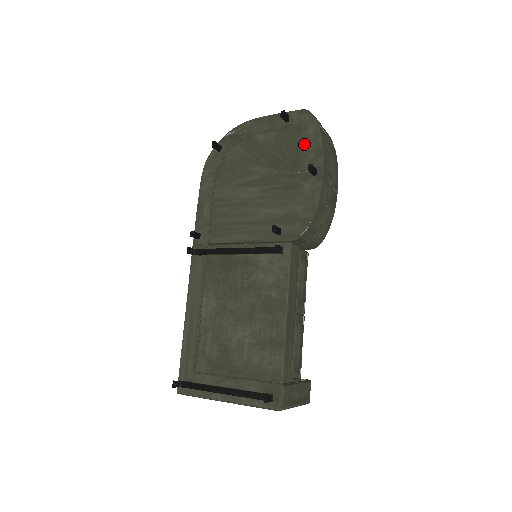
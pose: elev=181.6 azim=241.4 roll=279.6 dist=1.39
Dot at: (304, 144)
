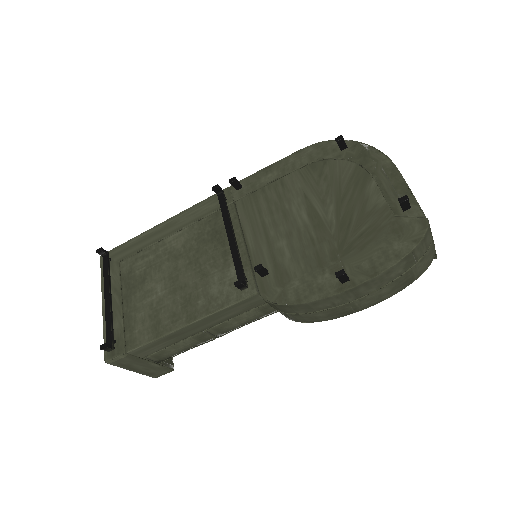
Dot at: (378, 247)
